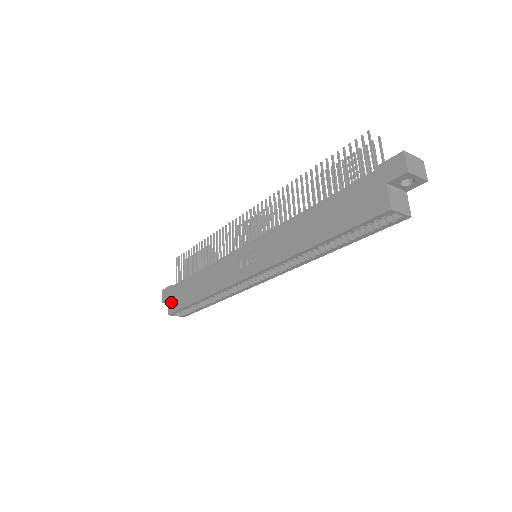
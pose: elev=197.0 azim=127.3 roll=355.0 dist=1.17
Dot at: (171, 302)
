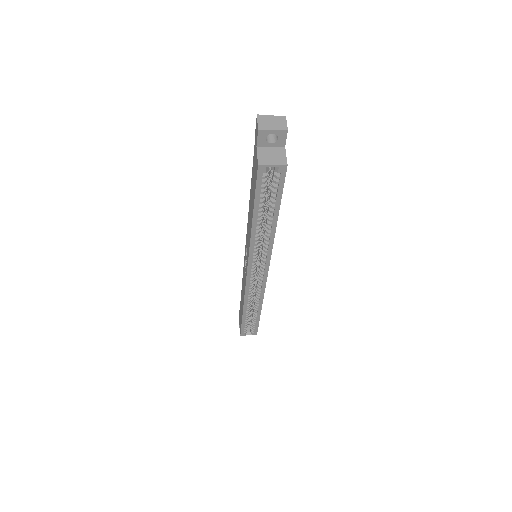
Dot at: occluded
